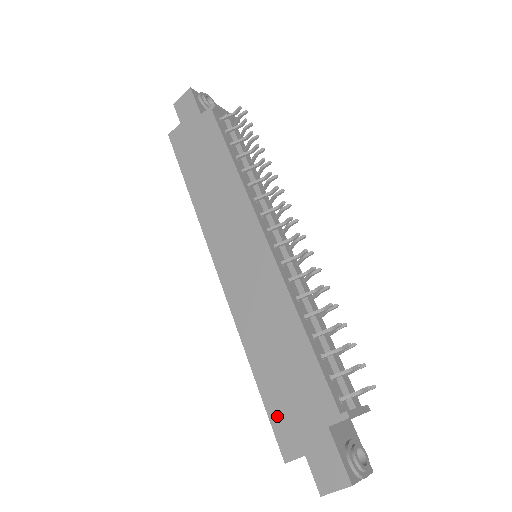
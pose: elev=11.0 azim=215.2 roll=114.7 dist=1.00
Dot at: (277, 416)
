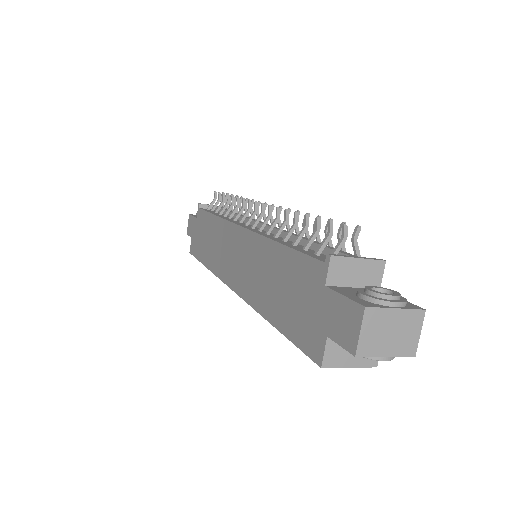
Dot at: (297, 334)
